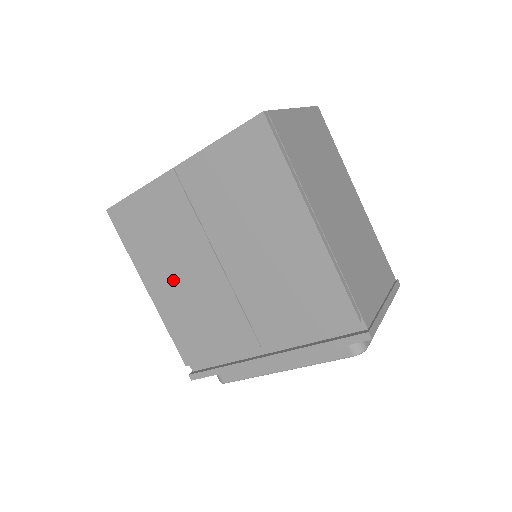
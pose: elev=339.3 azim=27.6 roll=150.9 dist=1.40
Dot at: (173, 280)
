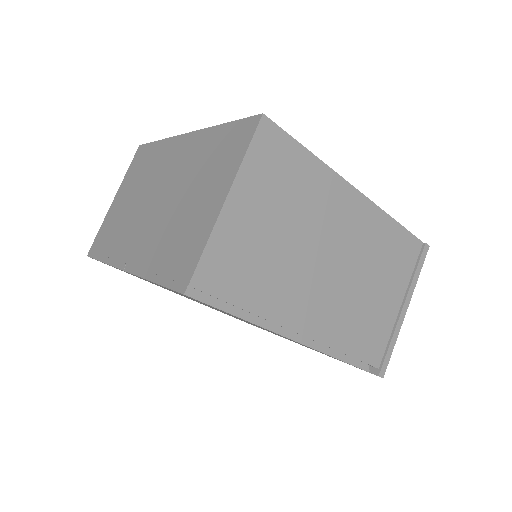
Dot at: (186, 297)
